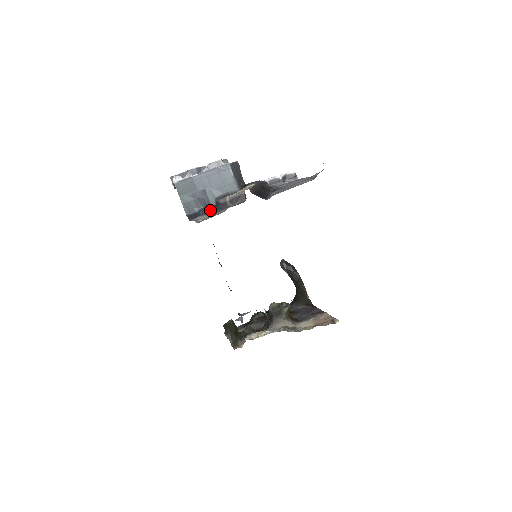
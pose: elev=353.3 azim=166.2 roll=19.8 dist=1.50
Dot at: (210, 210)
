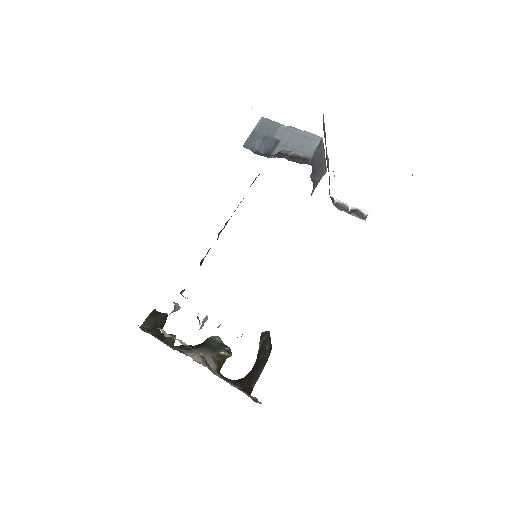
Dot at: (266, 156)
